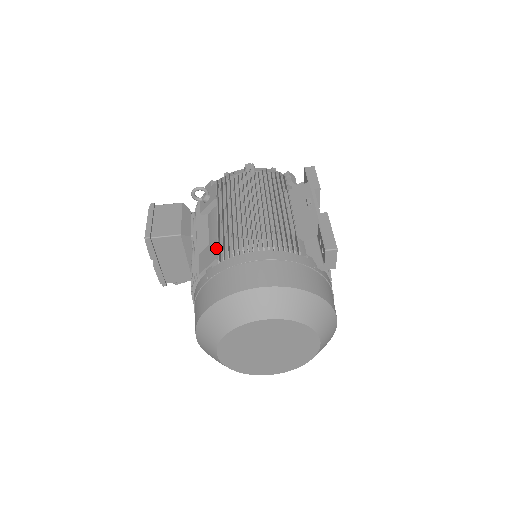
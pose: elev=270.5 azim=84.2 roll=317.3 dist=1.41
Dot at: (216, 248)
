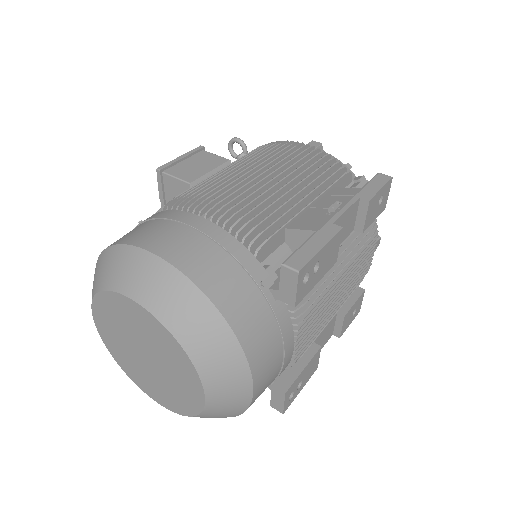
Dot at: occluded
